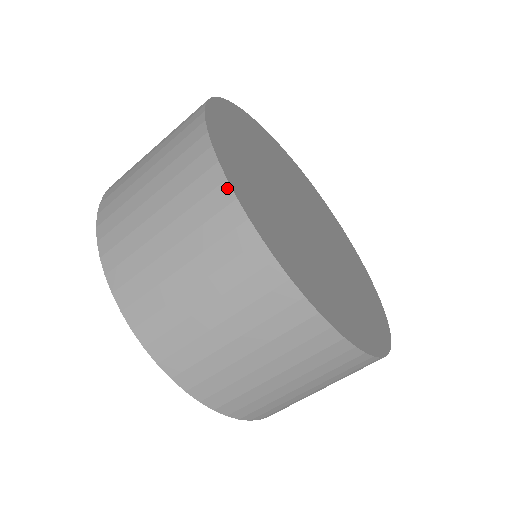
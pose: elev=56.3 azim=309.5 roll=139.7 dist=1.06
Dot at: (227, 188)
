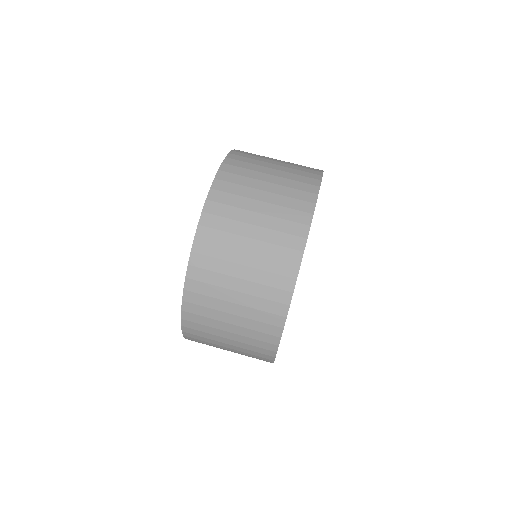
Dot at: (320, 177)
